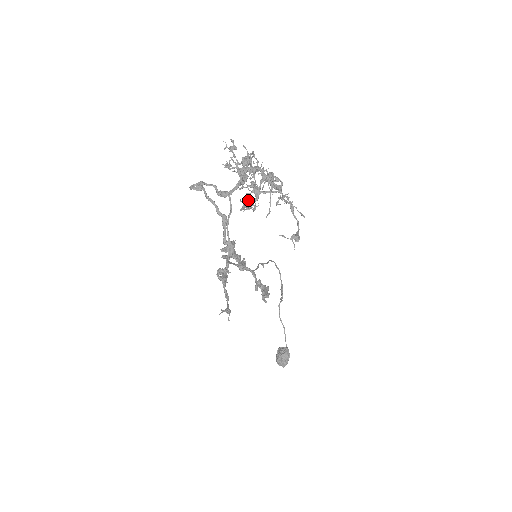
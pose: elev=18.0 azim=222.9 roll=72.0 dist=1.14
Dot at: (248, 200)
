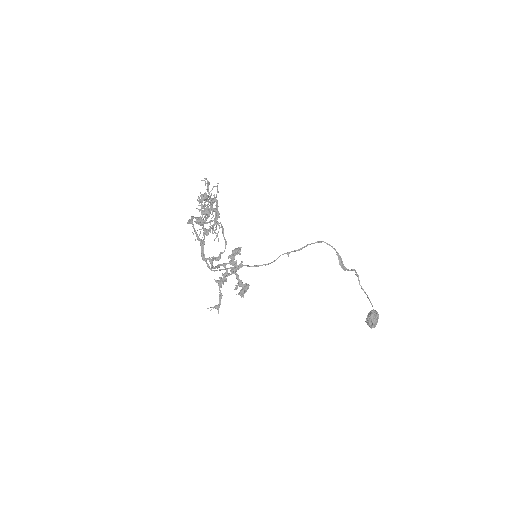
Dot at: (204, 229)
